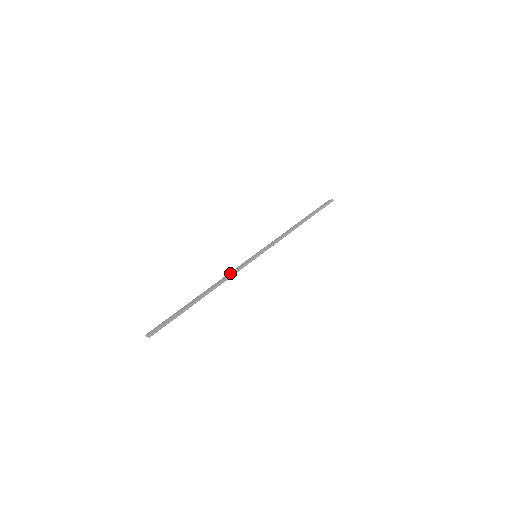
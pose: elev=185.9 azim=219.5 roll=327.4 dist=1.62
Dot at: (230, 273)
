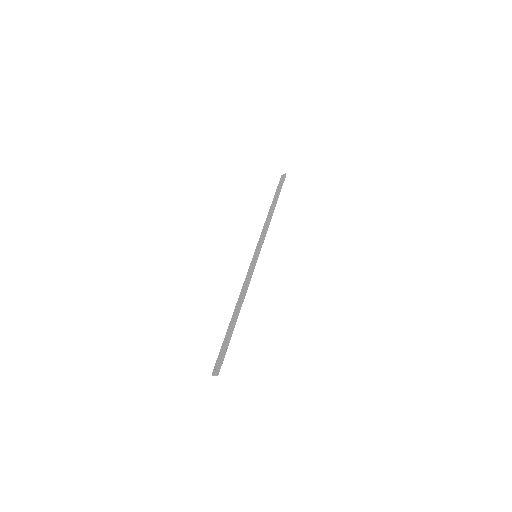
Dot at: (245, 282)
